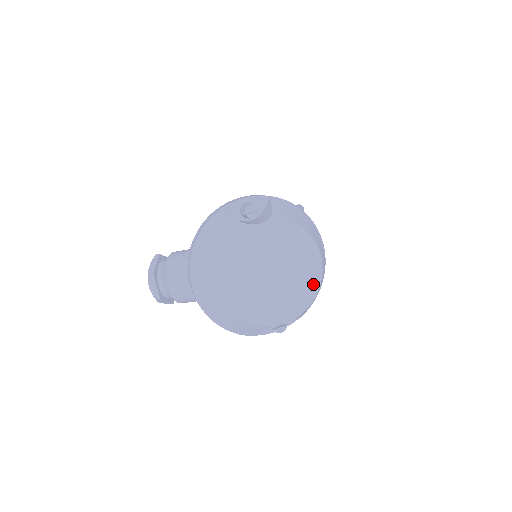
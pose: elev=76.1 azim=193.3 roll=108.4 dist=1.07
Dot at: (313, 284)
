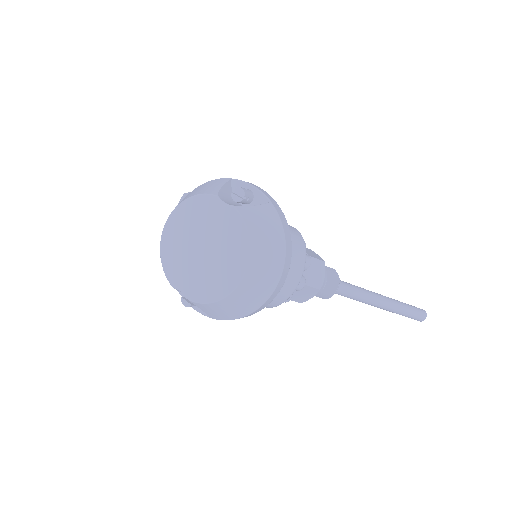
Dot at: (221, 290)
